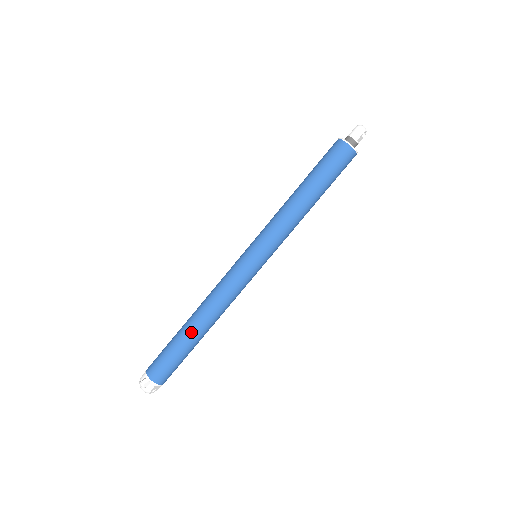
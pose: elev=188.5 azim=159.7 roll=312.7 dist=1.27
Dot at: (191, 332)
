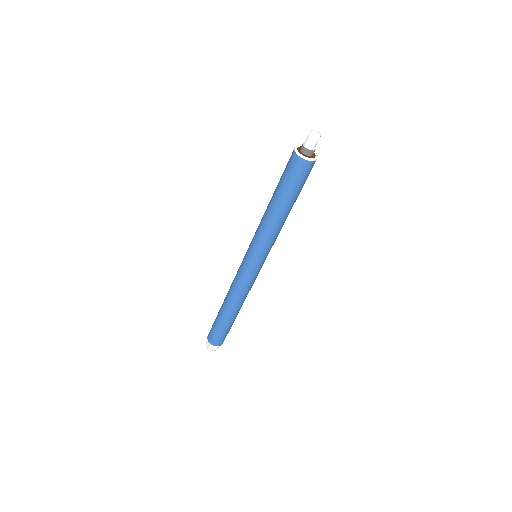
Dot at: (228, 316)
